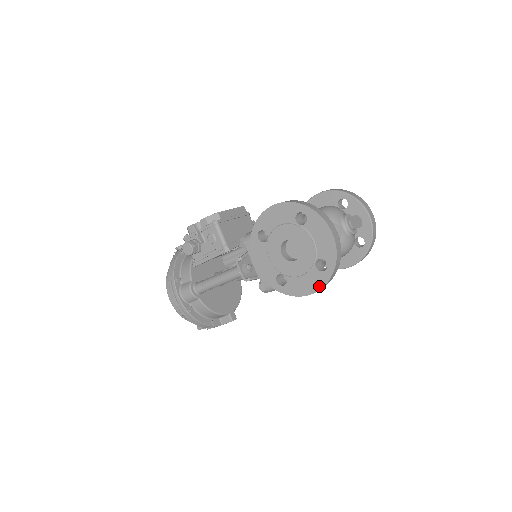
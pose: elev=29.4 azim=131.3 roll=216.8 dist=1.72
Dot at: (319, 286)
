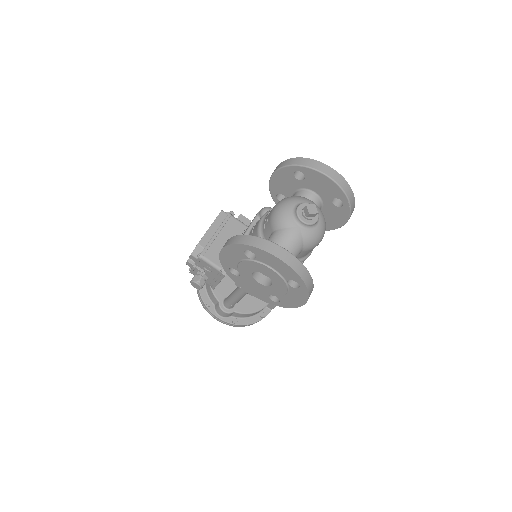
Dot at: (305, 299)
